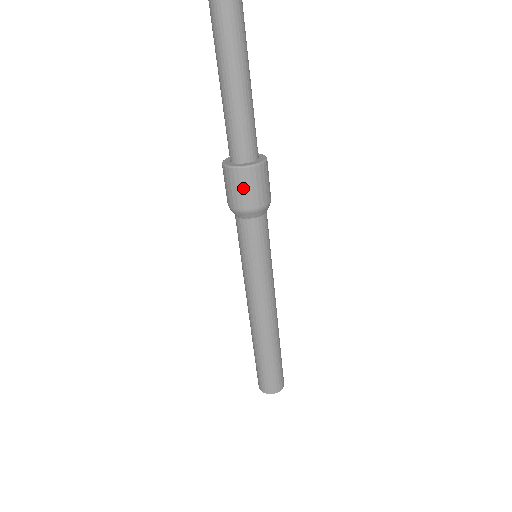
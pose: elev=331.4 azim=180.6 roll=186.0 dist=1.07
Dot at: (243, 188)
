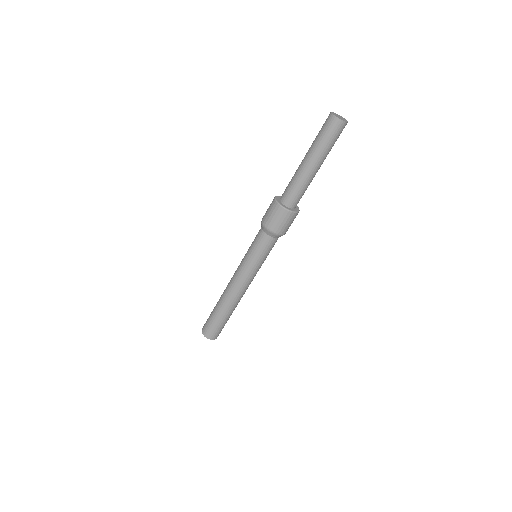
Dot at: (275, 217)
